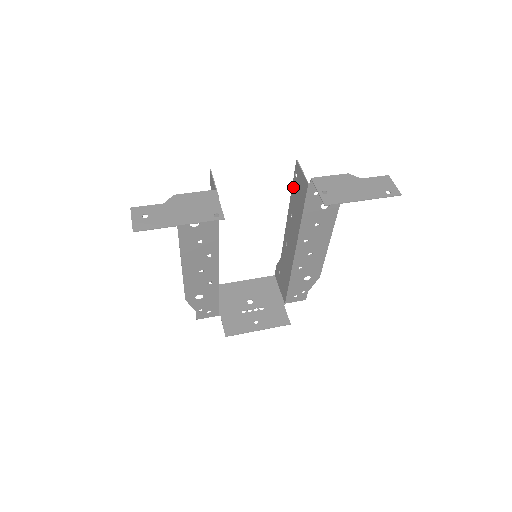
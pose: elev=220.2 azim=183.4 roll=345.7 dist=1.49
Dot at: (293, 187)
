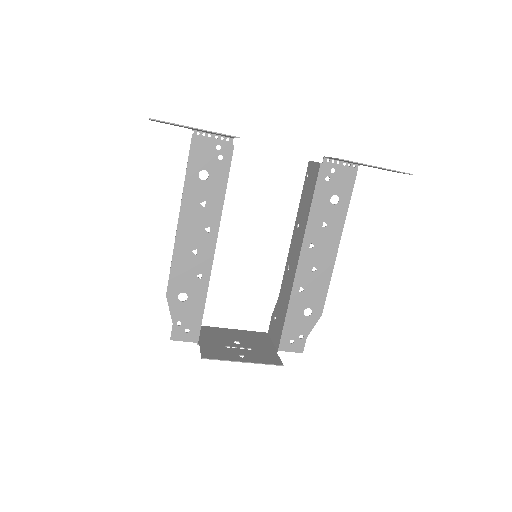
Dot at: (303, 192)
